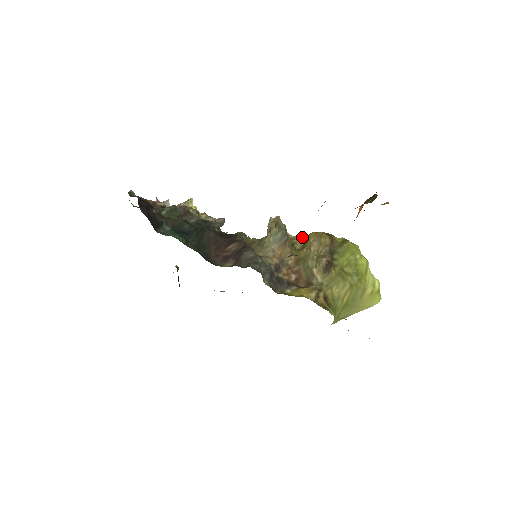
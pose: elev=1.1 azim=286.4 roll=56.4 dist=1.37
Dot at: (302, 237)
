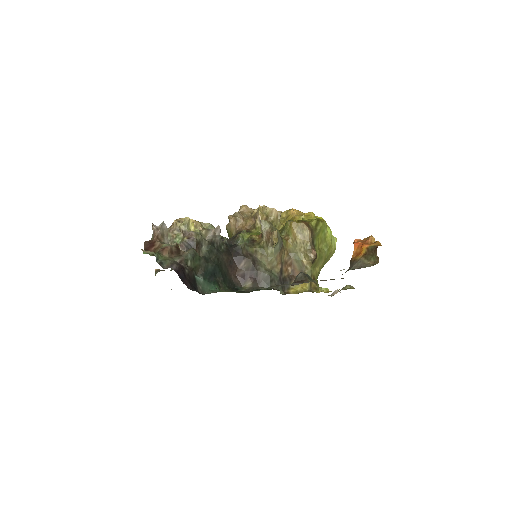
Dot at: (276, 212)
